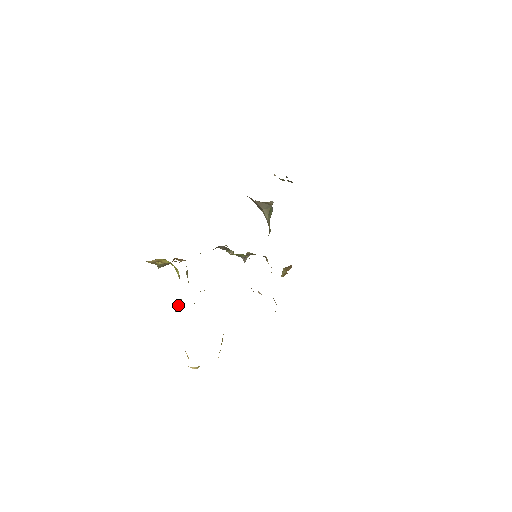
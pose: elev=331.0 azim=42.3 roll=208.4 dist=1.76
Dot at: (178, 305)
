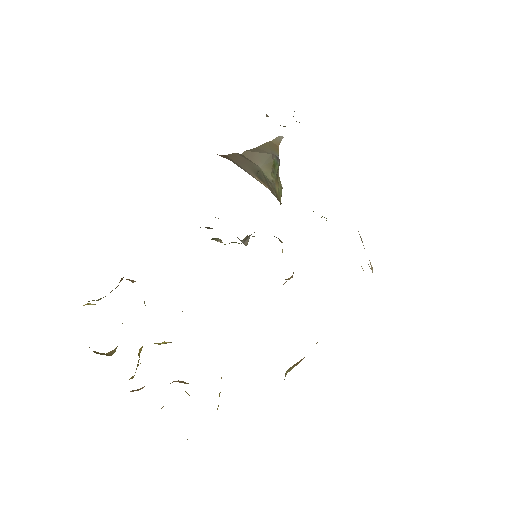
Dot at: occluded
